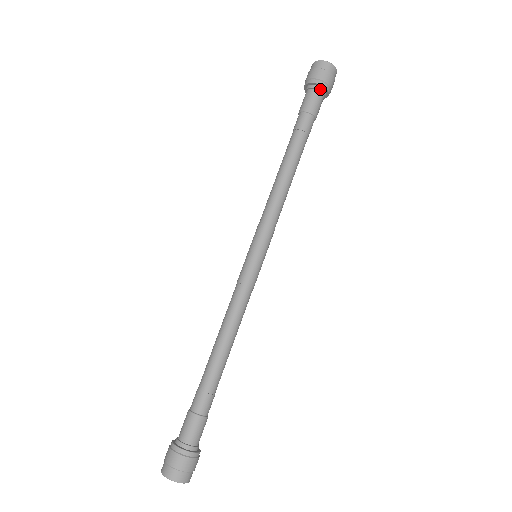
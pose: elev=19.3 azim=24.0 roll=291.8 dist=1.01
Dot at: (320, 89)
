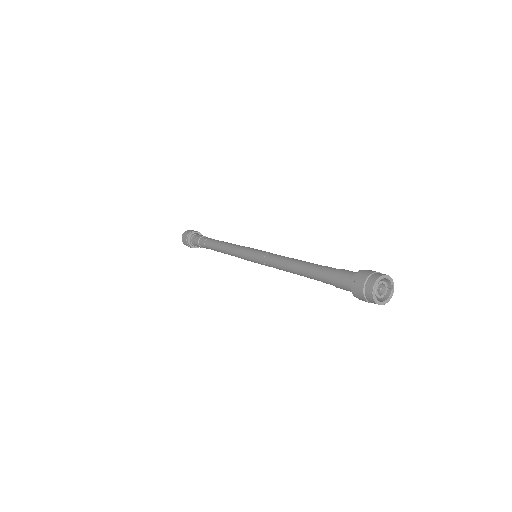
Dot at: occluded
